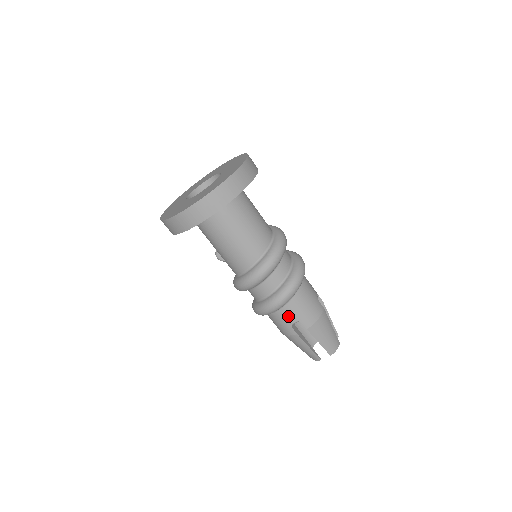
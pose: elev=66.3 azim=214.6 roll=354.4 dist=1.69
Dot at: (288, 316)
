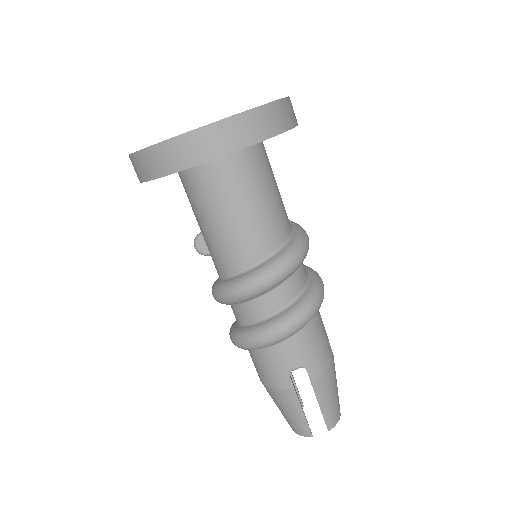
Dot at: (289, 356)
